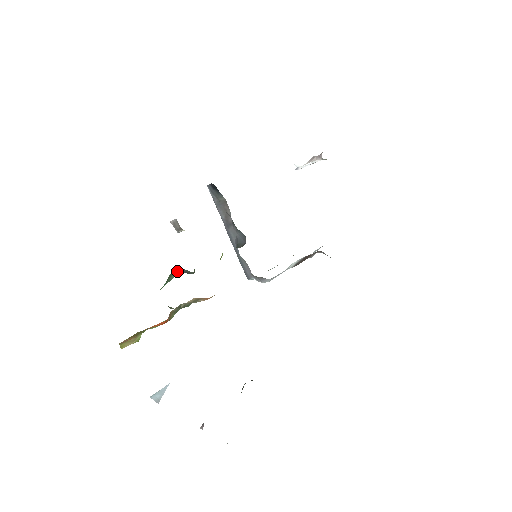
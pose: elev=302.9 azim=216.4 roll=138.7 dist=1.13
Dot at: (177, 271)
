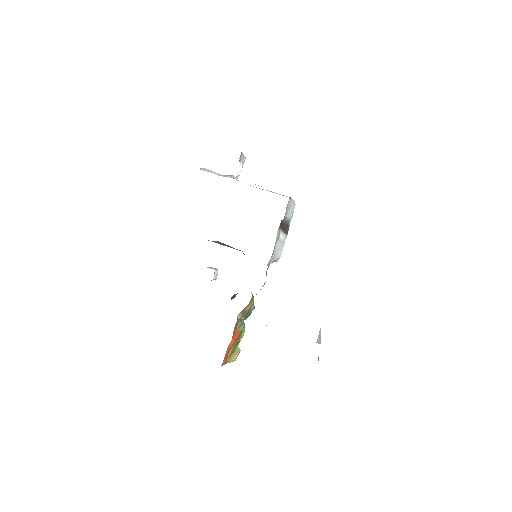
Dot at: occluded
